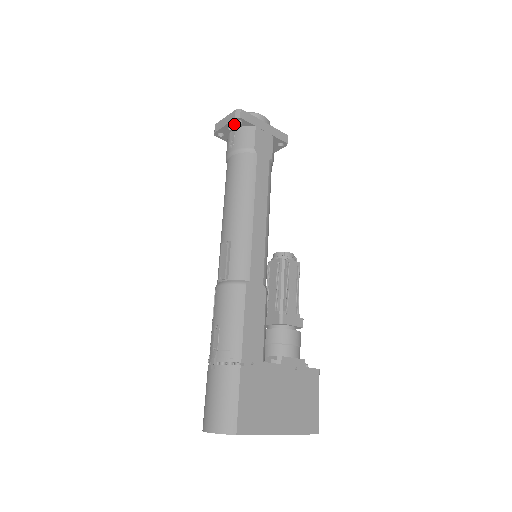
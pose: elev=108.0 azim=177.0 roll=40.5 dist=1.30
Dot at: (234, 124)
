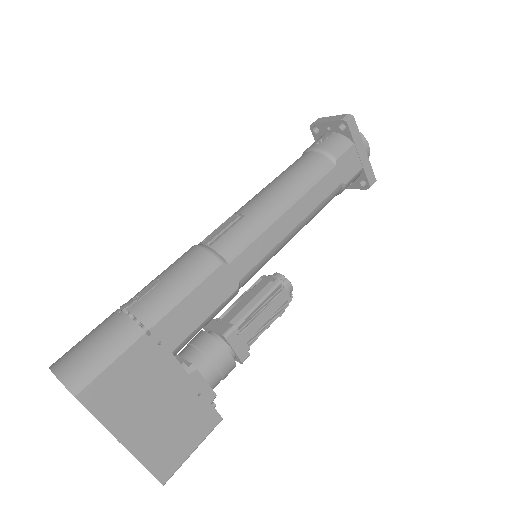
Dot at: (336, 126)
